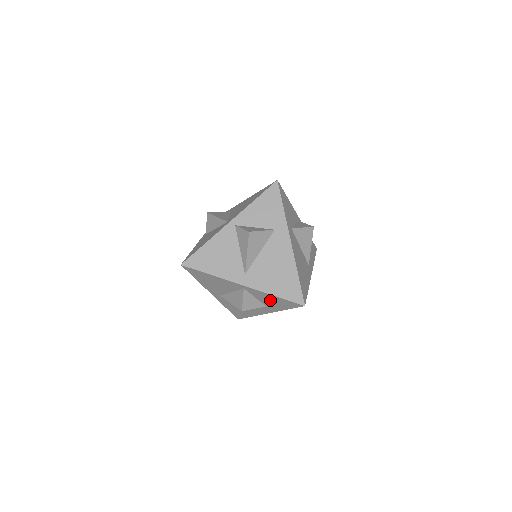
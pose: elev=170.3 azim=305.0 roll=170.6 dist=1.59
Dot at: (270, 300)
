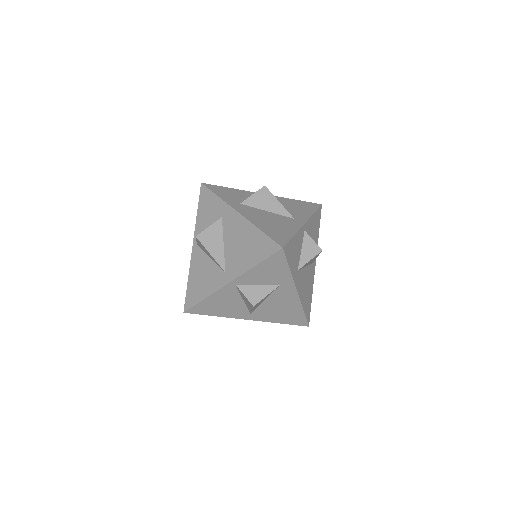
Dot at: occluded
